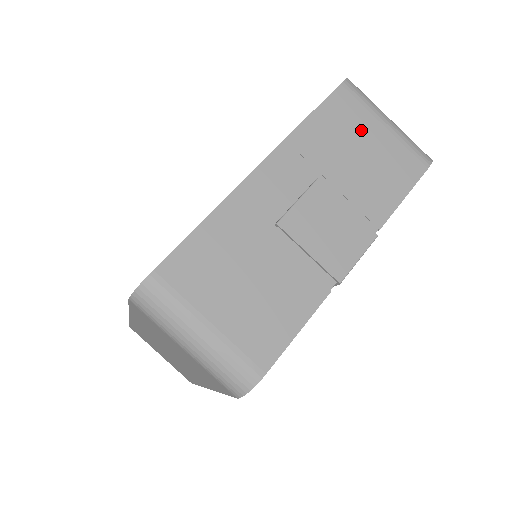
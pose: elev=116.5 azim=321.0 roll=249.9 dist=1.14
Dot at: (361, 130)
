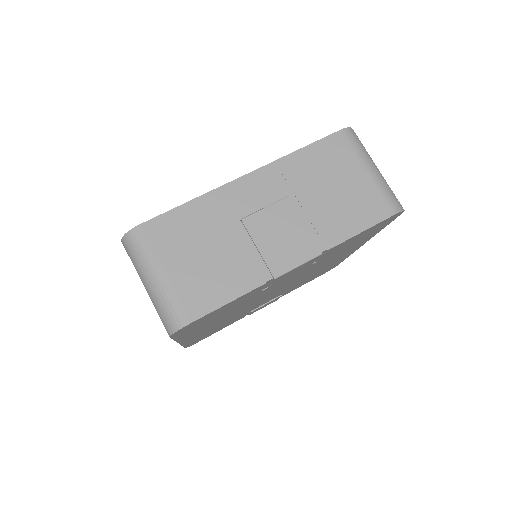
Dot at: (343, 170)
